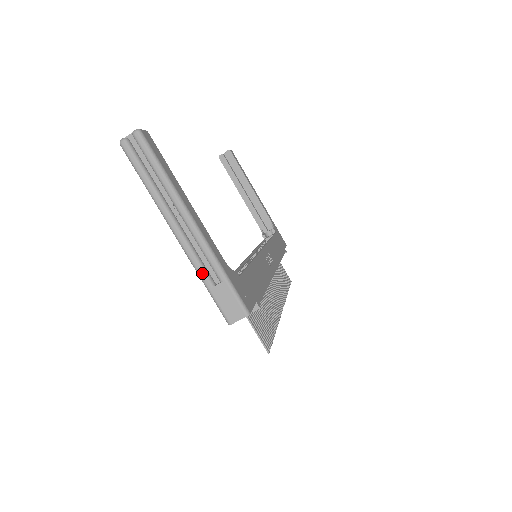
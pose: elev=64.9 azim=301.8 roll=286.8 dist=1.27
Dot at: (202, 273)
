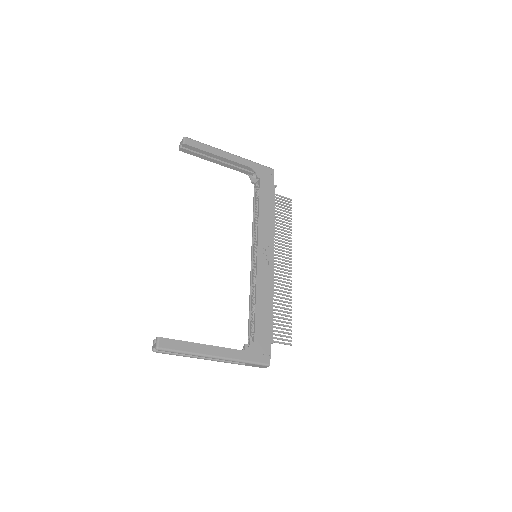
Dot at: occluded
